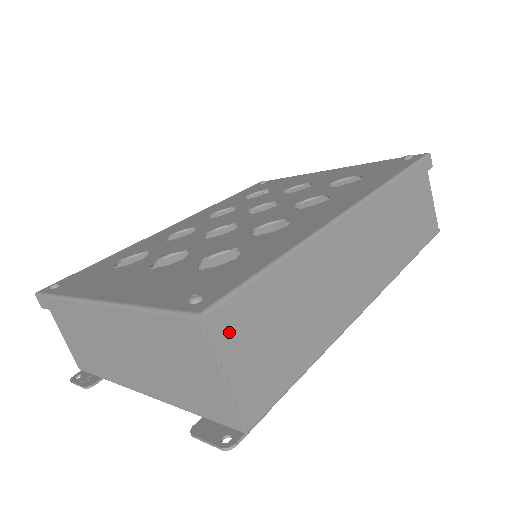
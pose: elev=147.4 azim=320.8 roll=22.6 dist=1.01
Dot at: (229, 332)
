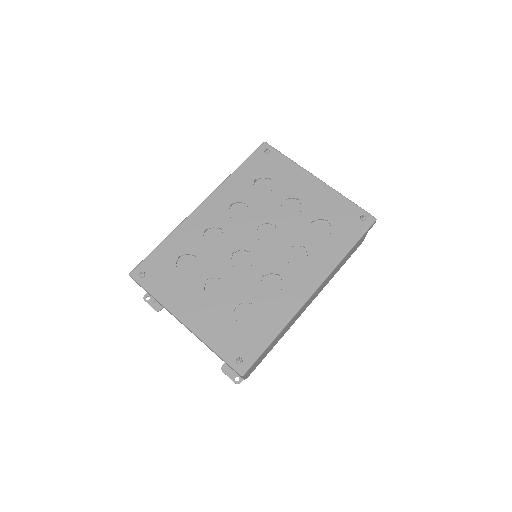
Dot at: occluded
